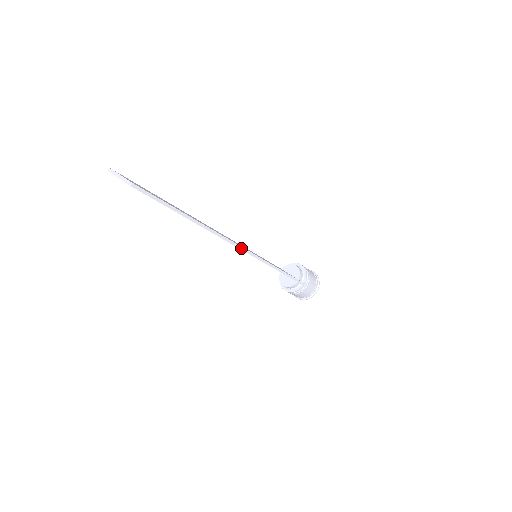
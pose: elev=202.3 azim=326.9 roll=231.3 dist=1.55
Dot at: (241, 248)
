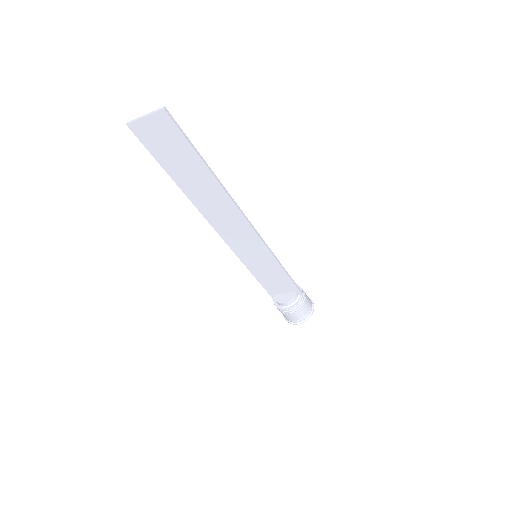
Dot at: (250, 223)
